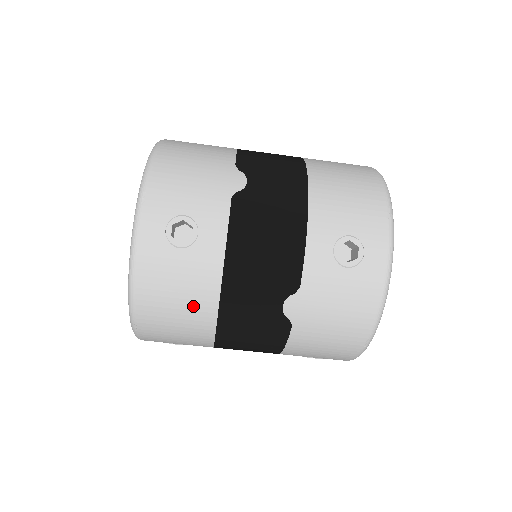
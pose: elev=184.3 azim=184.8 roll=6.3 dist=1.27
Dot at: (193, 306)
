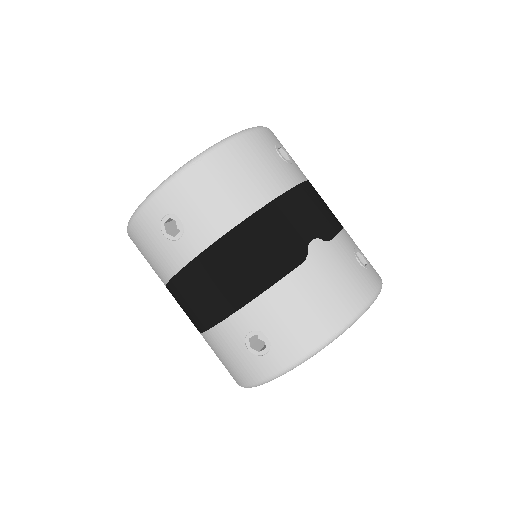
Dot at: (259, 183)
